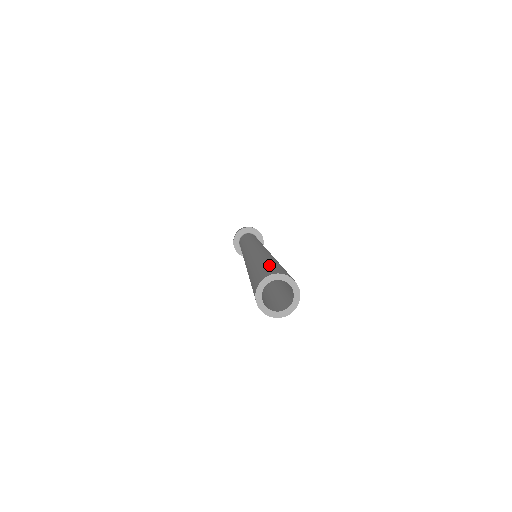
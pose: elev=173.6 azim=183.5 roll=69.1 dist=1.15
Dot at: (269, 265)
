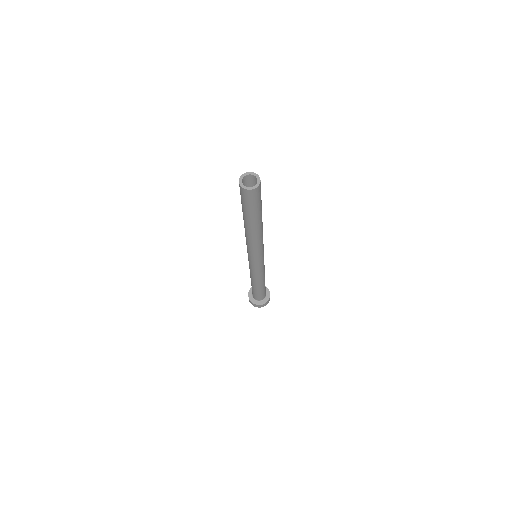
Dot at: occluded
